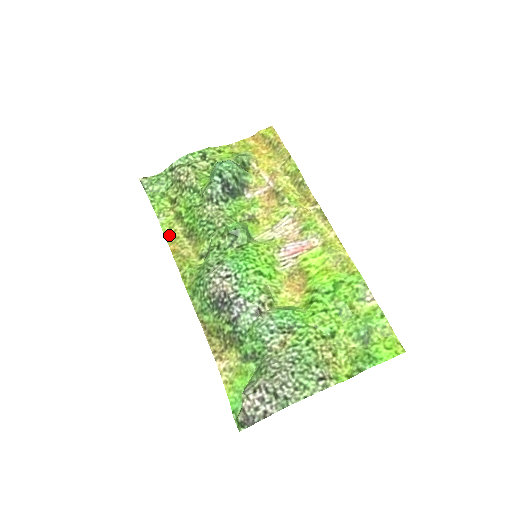
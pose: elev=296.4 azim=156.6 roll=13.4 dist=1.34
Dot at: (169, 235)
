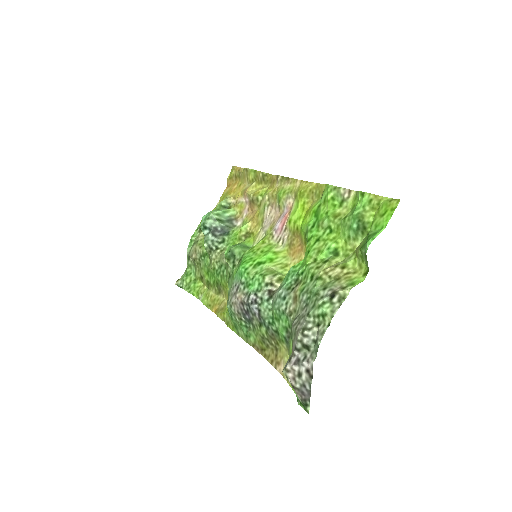
Dot at: (209, 303)
